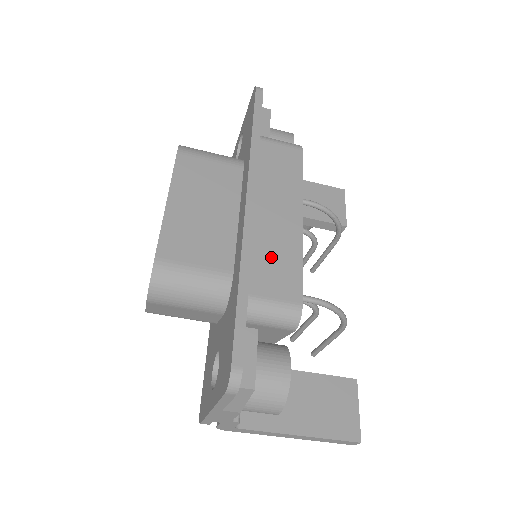
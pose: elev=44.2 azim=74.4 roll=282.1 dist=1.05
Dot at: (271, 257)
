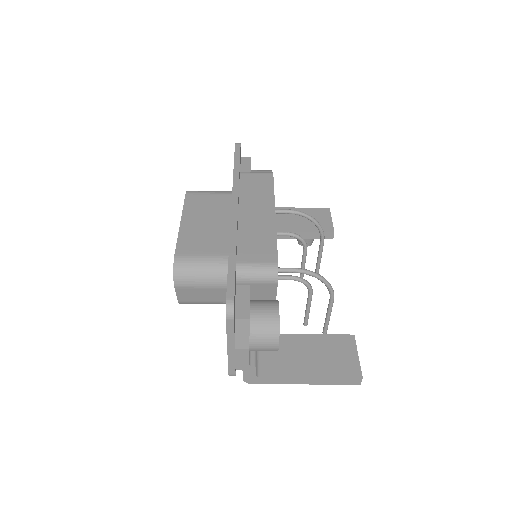
Dot at: (253, 239)
